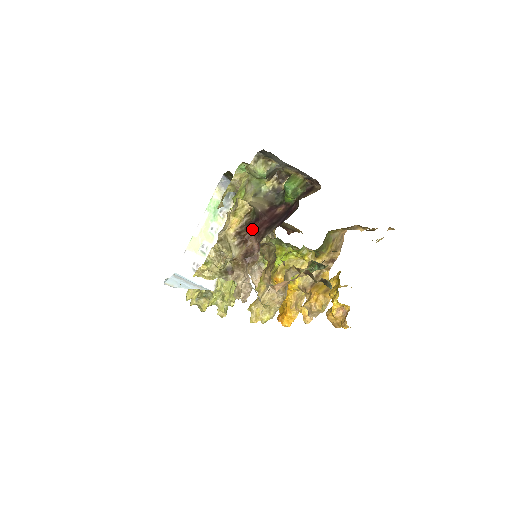
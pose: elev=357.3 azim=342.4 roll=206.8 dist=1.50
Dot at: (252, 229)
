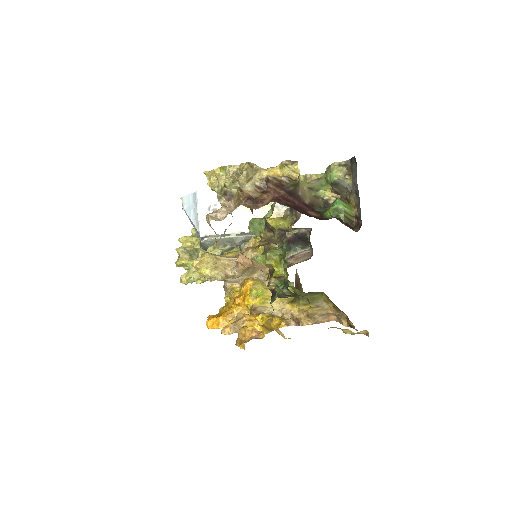
Dot at: (279, 192)
